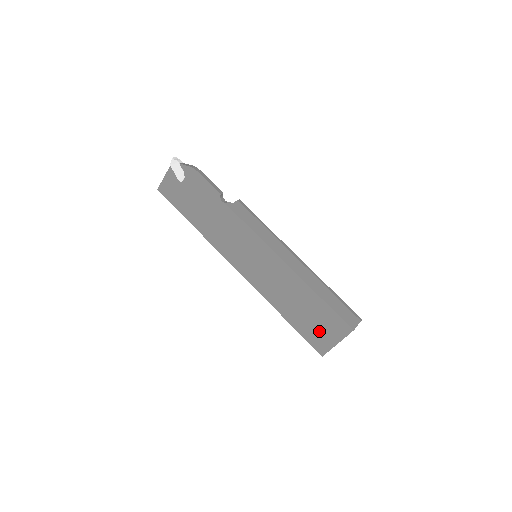
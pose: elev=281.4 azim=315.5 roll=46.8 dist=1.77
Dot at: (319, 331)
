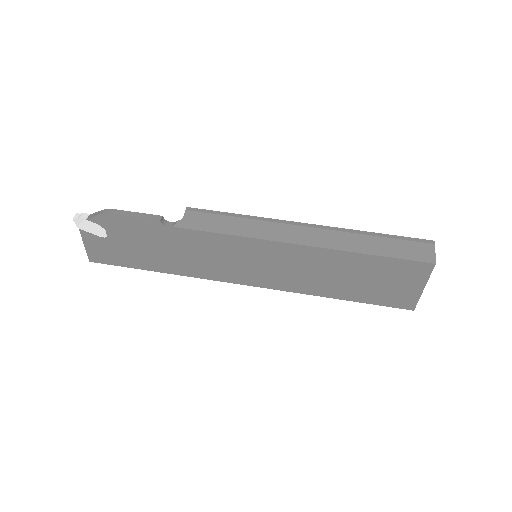
Dot at: (392, 289)
